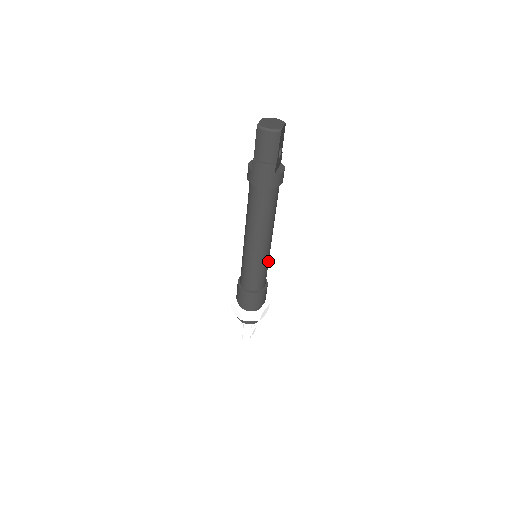
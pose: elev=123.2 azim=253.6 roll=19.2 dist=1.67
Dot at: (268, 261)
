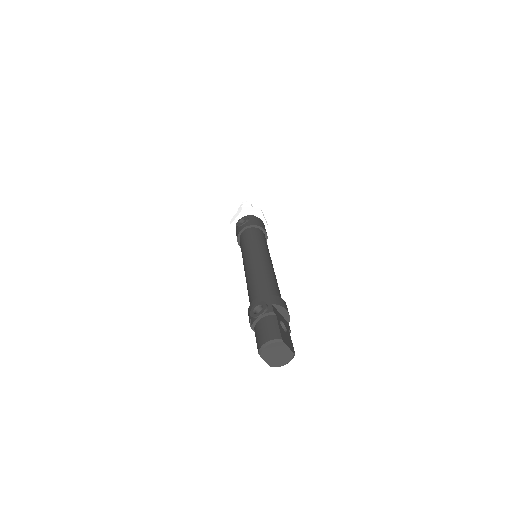
Dot at: (267, 248)
